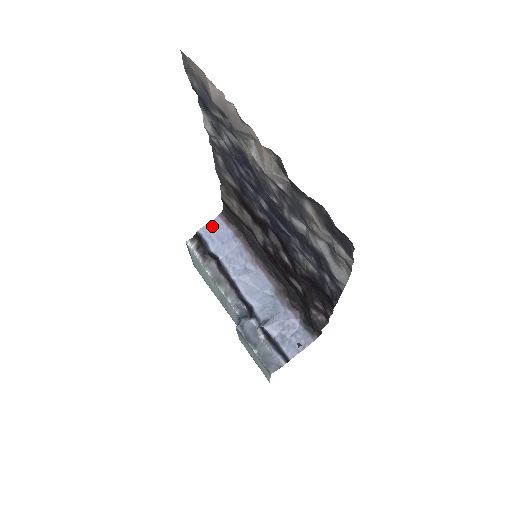
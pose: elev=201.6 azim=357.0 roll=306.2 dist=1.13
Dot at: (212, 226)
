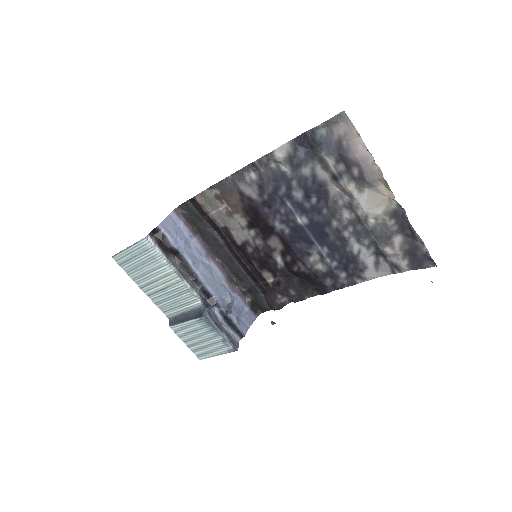
Dot at: (169, 221)
